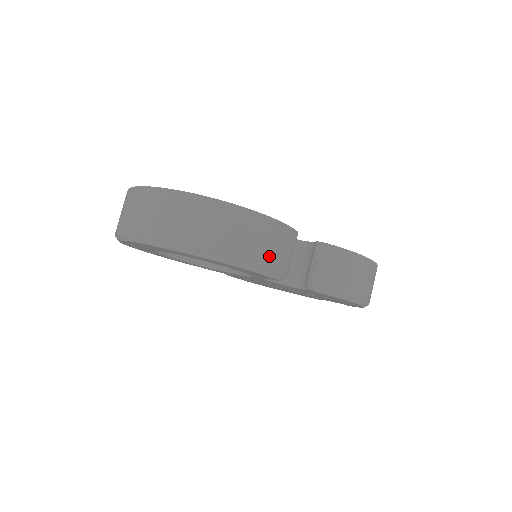
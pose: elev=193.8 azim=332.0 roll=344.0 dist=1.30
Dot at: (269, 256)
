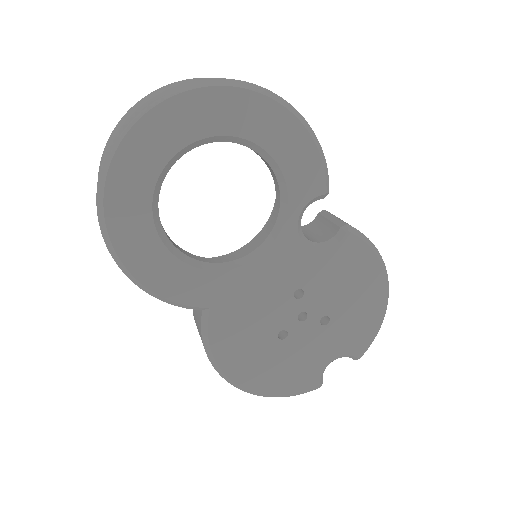
Dot at: occluded
